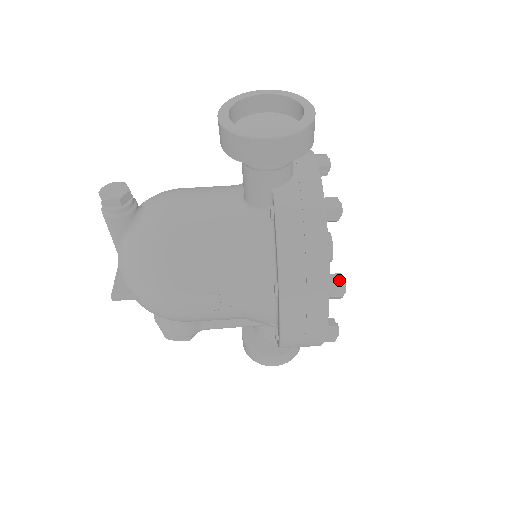
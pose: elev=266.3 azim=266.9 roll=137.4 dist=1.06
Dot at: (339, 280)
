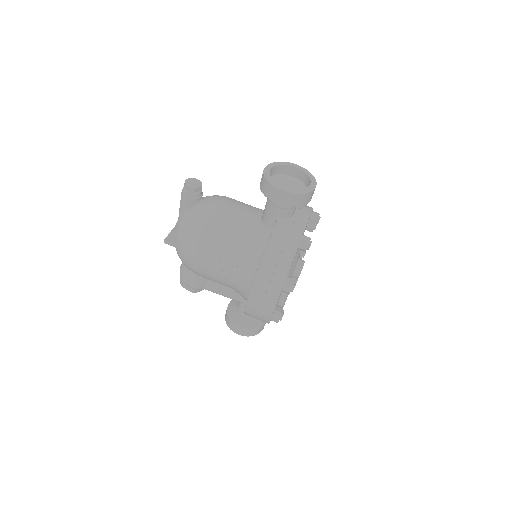
Dot at: (291, 283)
